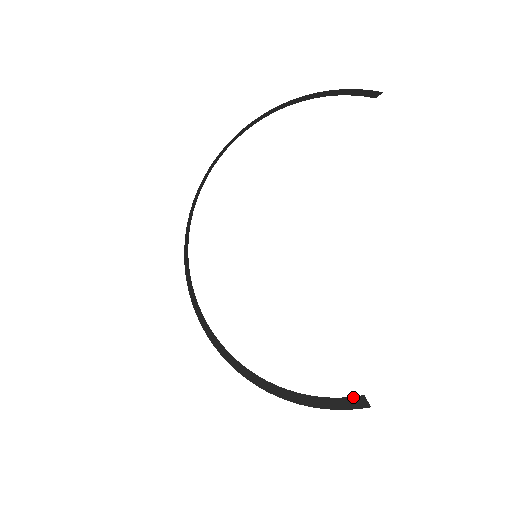
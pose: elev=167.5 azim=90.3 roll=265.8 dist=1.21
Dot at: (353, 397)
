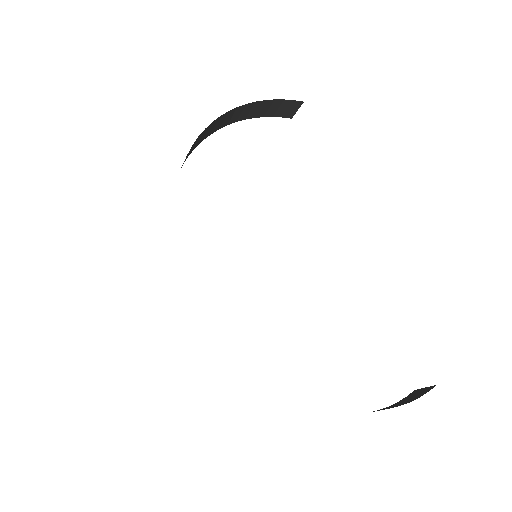
Dot at: (407, 396)
